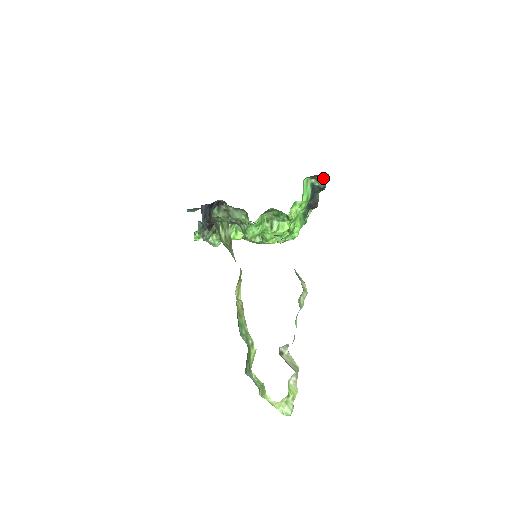
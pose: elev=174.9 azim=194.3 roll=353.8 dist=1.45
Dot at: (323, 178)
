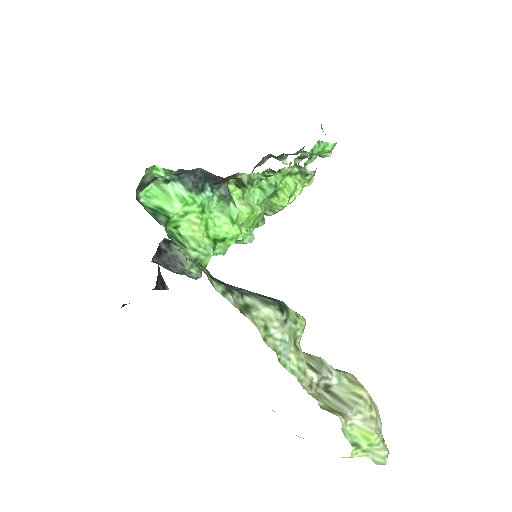
Dot at: (156, 174)
